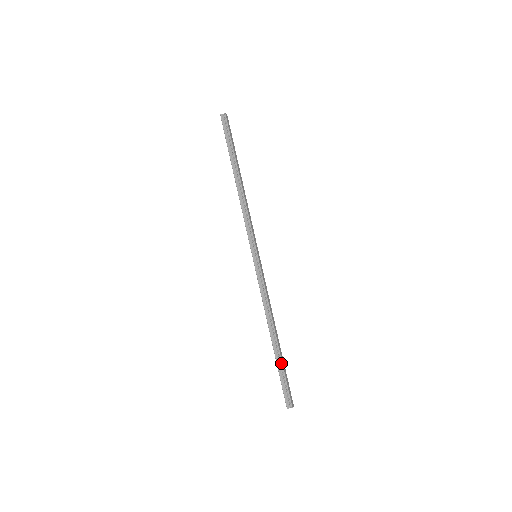
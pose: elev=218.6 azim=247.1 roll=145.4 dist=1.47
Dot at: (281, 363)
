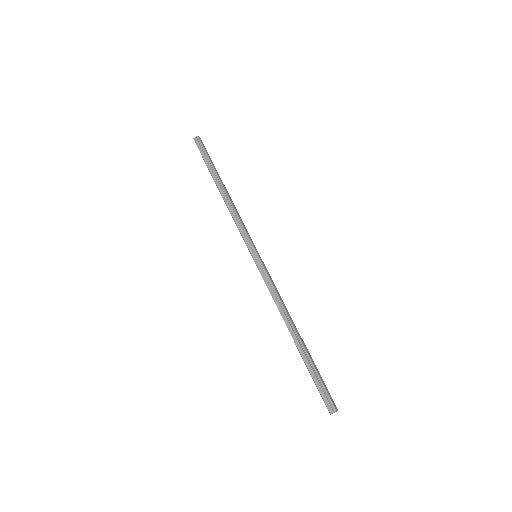
Dot at: (310, 361)
